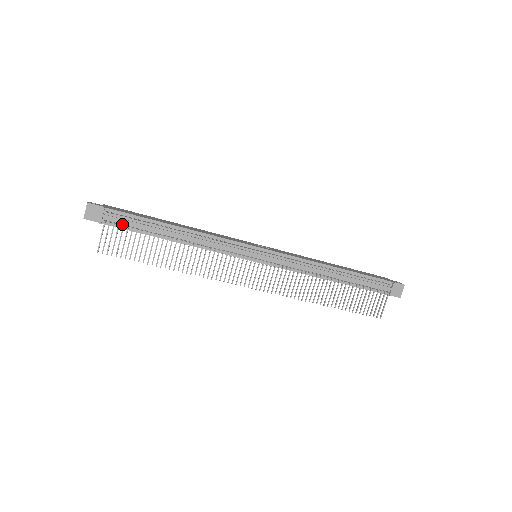
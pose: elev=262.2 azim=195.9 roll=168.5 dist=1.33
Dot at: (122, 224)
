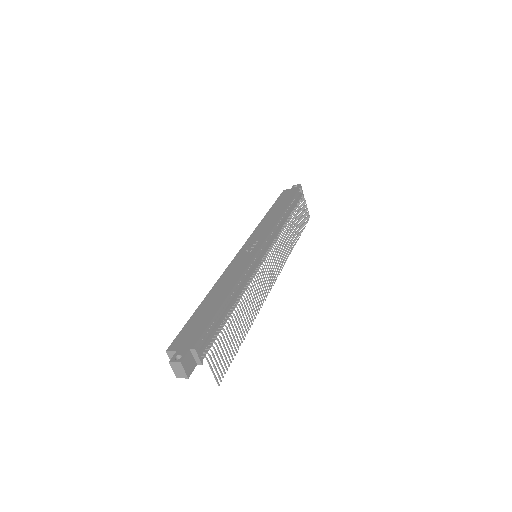
Dot at: (209, 343)
